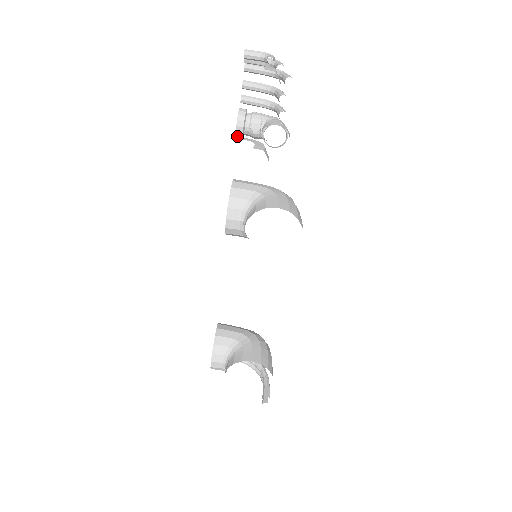
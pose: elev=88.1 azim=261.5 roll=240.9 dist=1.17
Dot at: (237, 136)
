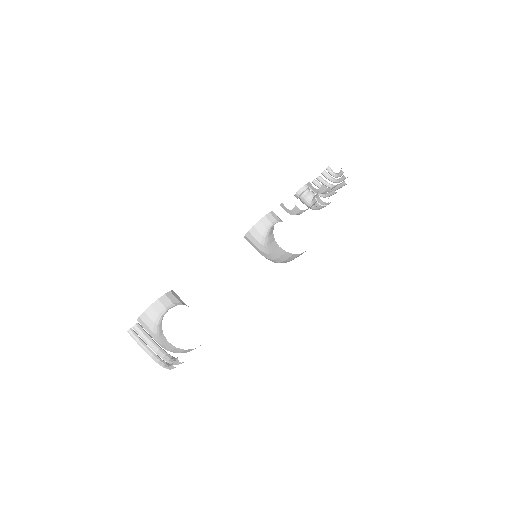
Dot at: (298, 192)
